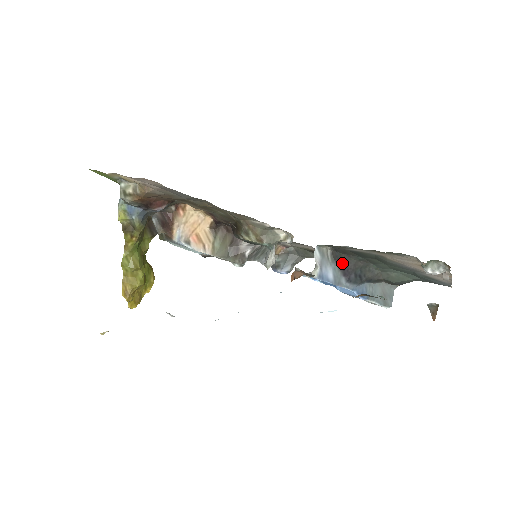
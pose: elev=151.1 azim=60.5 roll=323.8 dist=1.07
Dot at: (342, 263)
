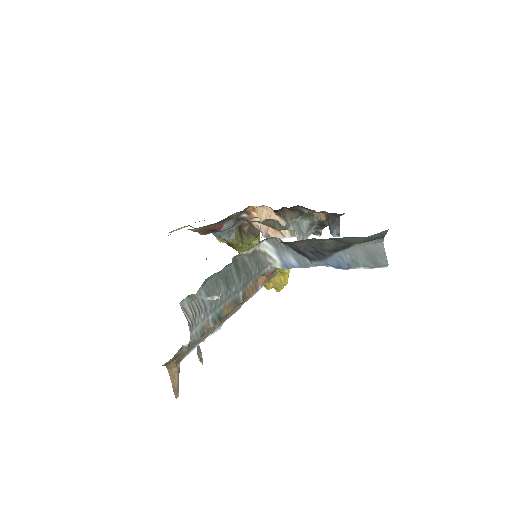
Dot at: (291, 248)
